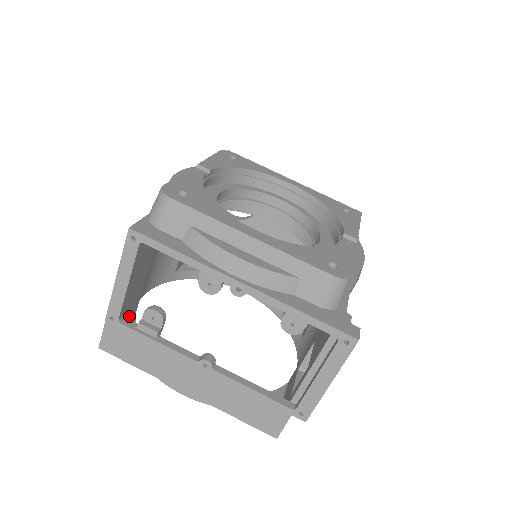
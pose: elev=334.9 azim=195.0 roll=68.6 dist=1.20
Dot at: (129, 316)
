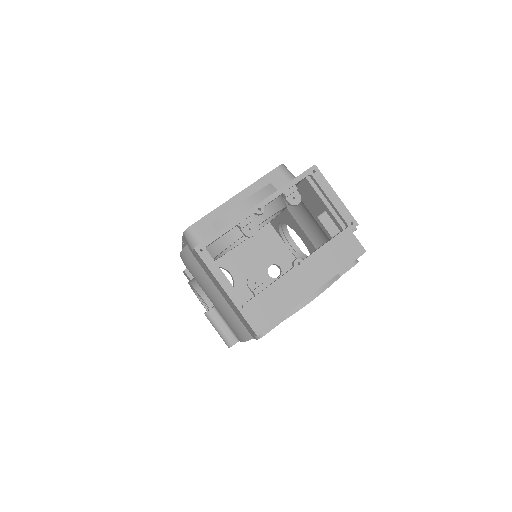
Dot at: occluded
